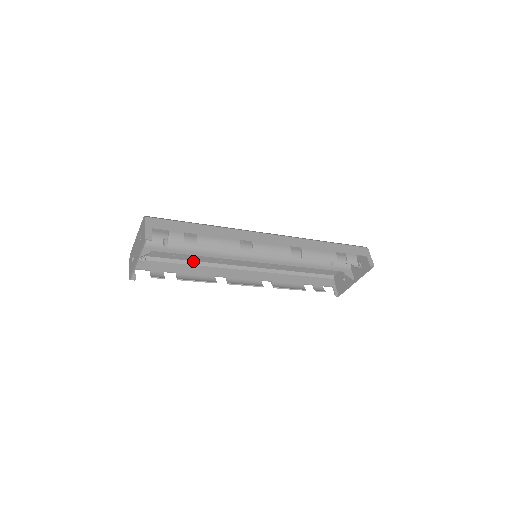
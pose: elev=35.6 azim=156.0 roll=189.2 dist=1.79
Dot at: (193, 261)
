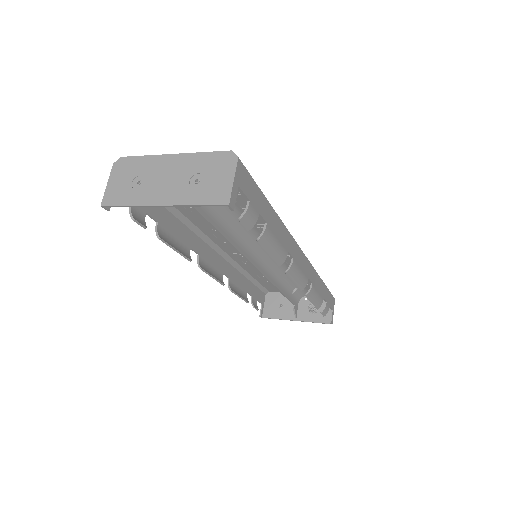
Dot at: (182, 213)
